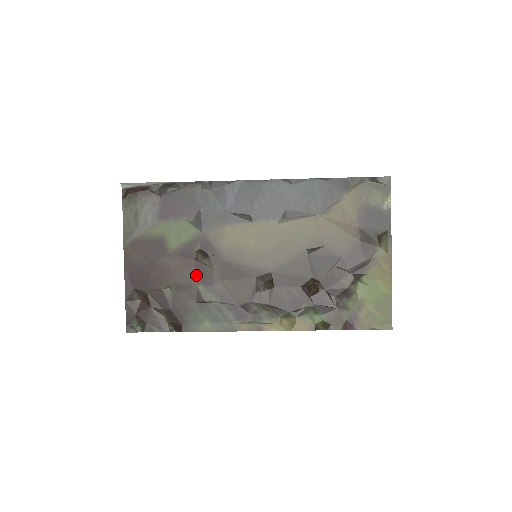
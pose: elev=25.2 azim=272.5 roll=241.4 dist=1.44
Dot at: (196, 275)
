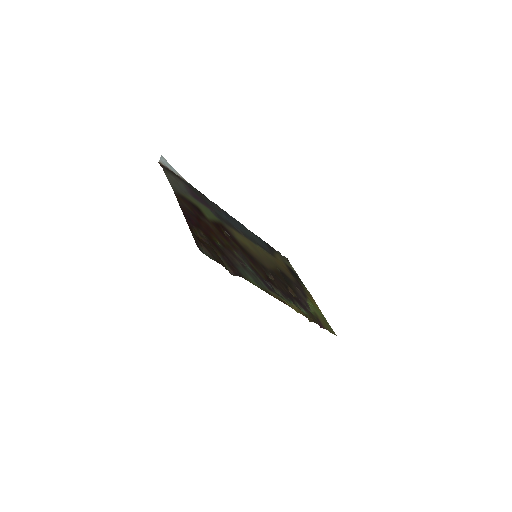
Dot at: (230, 244)
